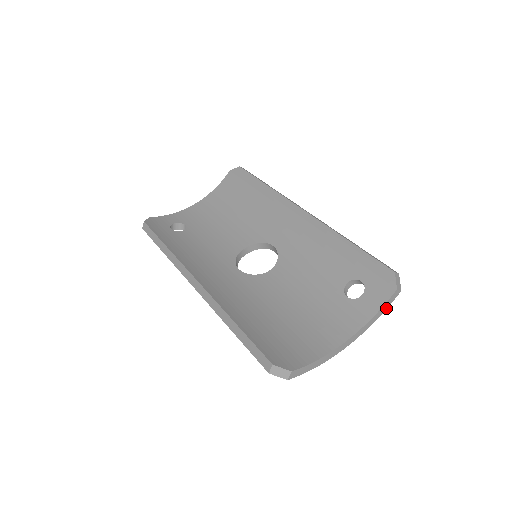
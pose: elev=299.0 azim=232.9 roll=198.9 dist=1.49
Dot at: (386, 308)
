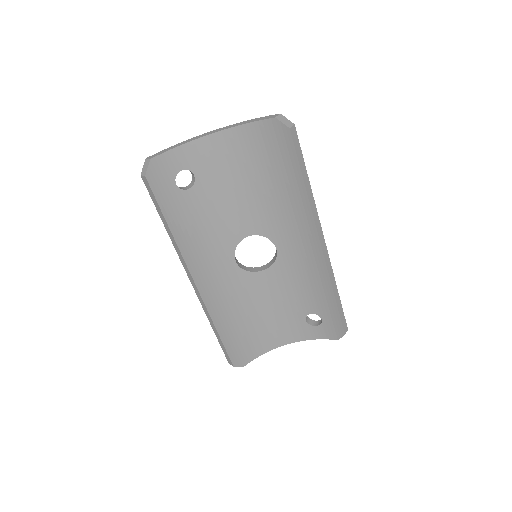
Dot at: occluded
